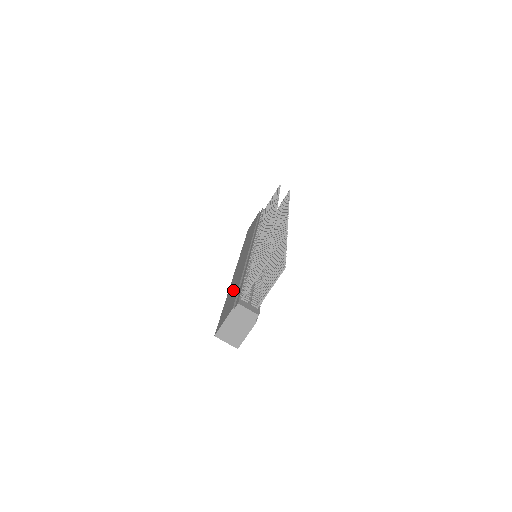
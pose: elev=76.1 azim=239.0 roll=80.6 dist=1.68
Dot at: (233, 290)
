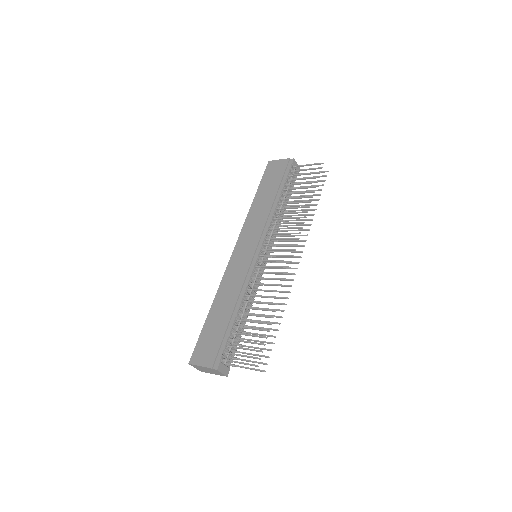
Dot at: (220, 317)
